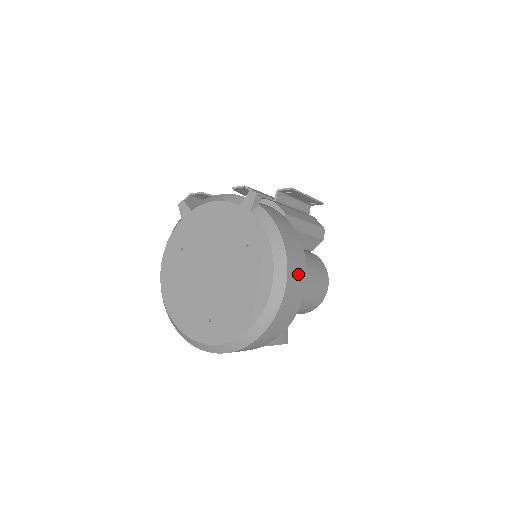
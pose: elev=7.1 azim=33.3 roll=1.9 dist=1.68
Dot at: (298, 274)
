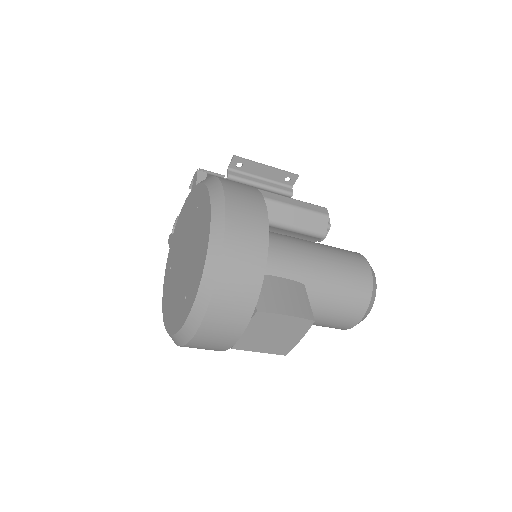
Dot at: (248, 202)
